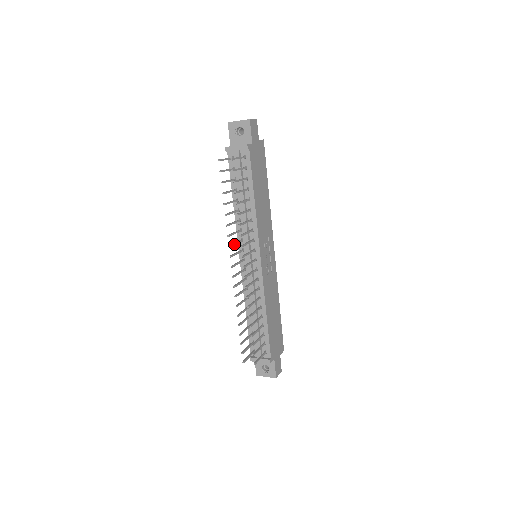
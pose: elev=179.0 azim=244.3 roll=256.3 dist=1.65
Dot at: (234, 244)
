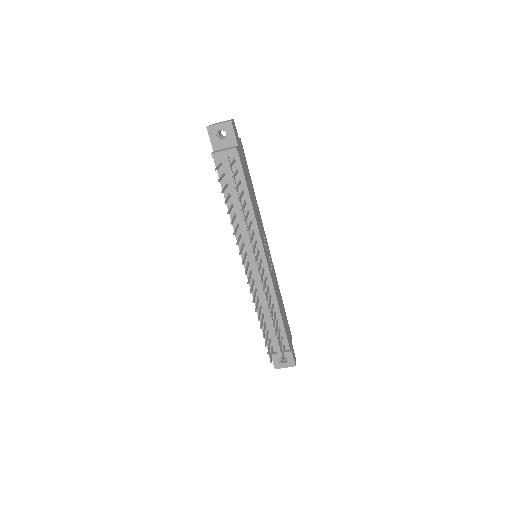
Dot at: (241, 251)
